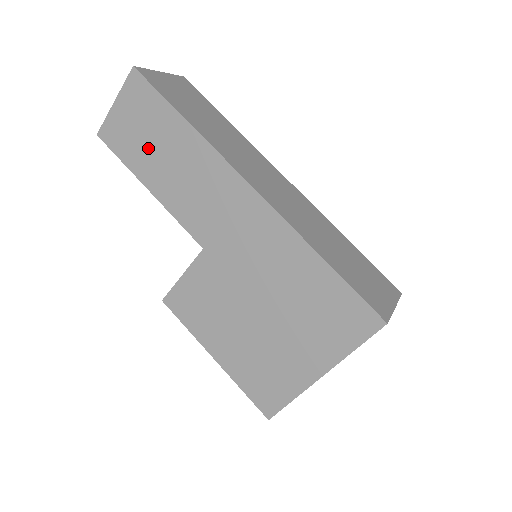
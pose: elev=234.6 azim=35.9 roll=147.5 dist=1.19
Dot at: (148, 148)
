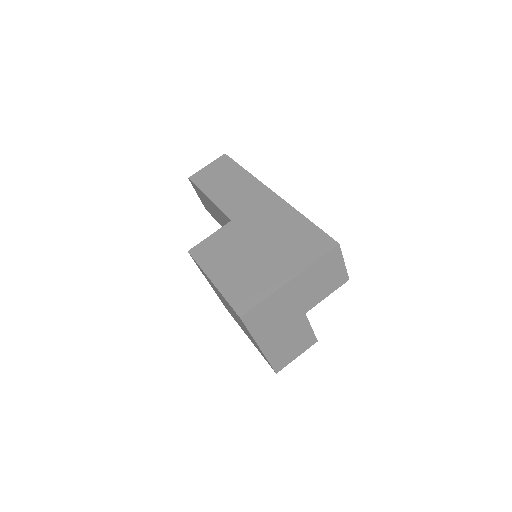
Dot at: (217, 181)
